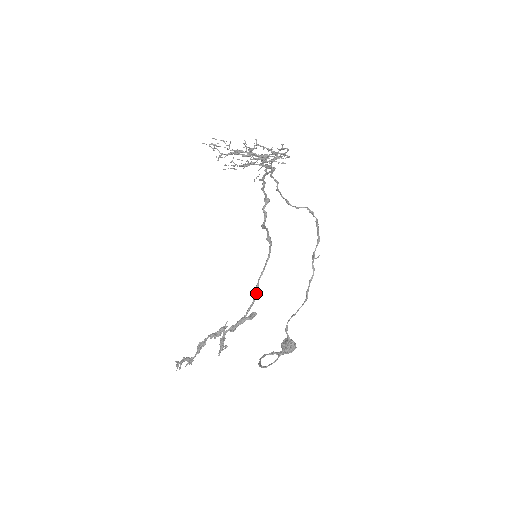
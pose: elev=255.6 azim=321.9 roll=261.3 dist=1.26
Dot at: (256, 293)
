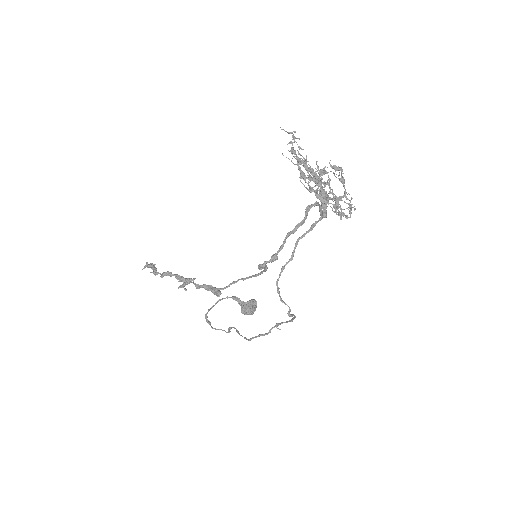
Dot at: (229, 286)
